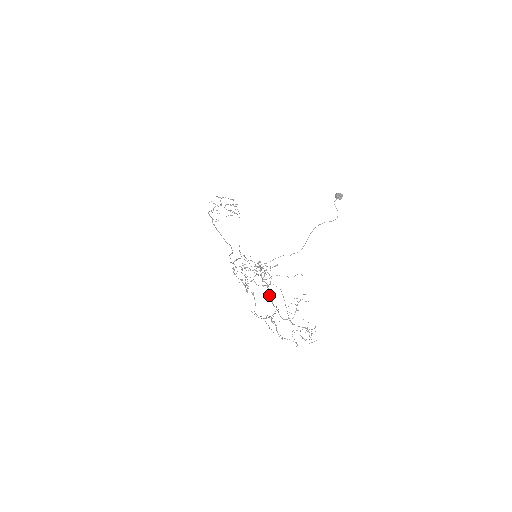
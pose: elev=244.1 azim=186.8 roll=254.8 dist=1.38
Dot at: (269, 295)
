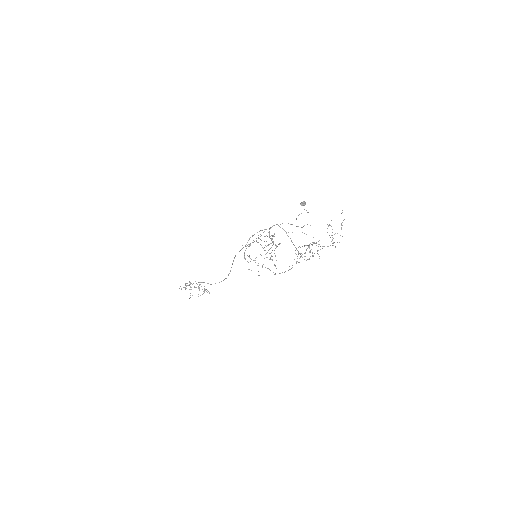
Dot at: (290, 238)
